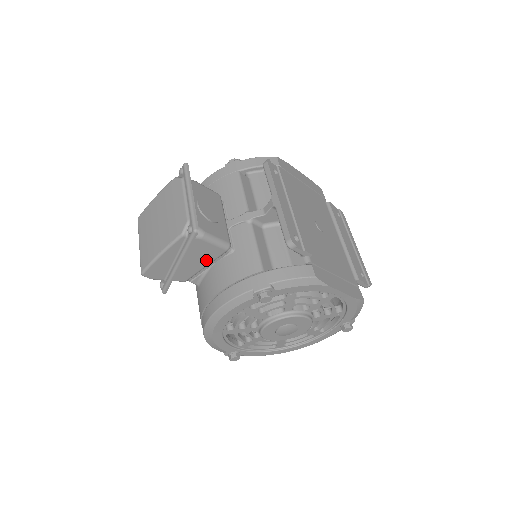
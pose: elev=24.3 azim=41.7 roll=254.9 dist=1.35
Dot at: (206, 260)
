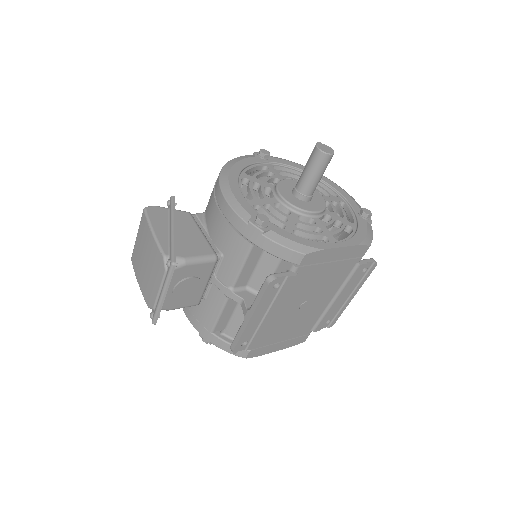
Dot at: occluded
